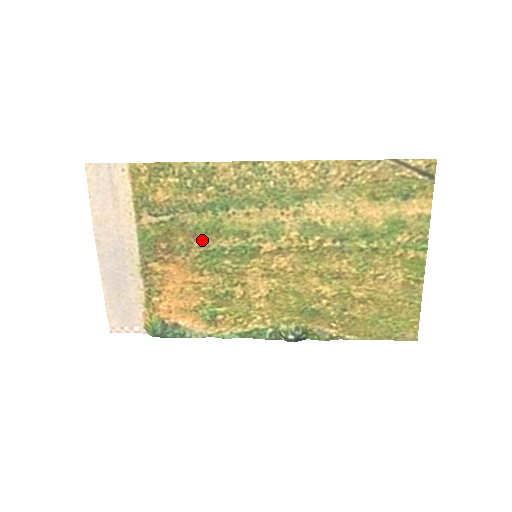
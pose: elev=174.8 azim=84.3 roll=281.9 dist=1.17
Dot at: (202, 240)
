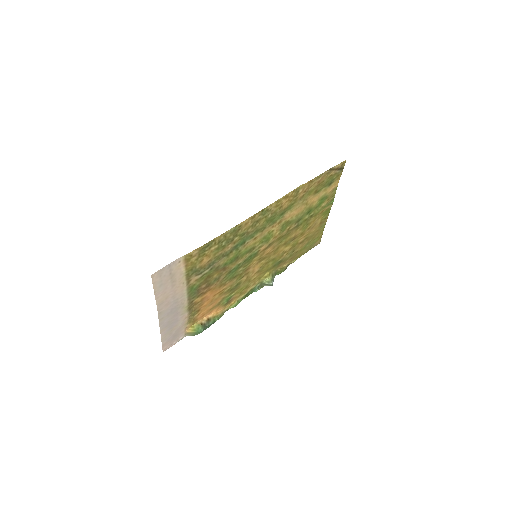
Dot at: (228, 268)
